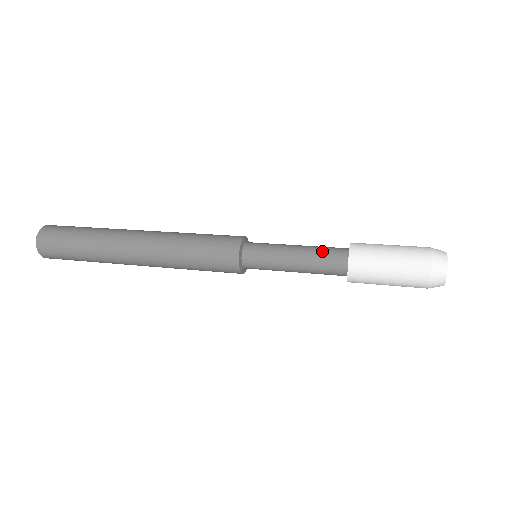
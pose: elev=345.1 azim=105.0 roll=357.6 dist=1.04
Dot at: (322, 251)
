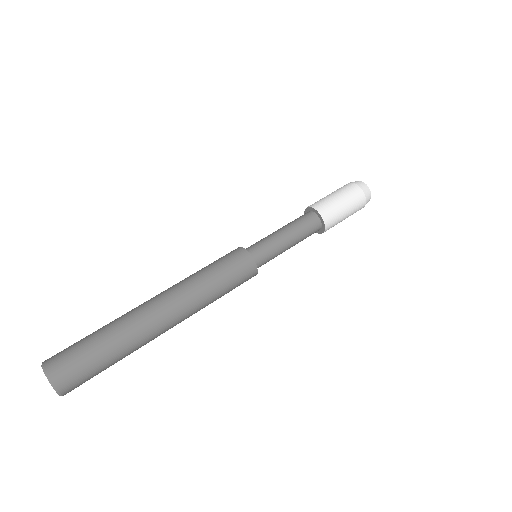
Dot at: (306, 233)
